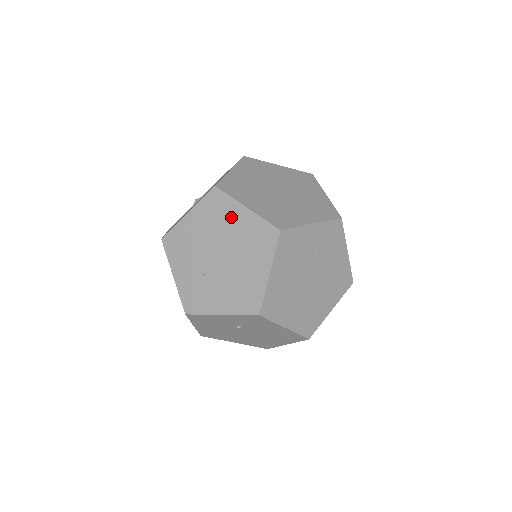
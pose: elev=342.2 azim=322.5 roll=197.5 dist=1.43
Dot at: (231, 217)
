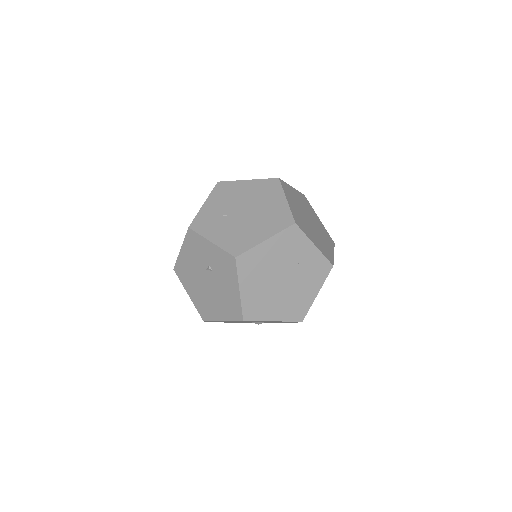
Dot at: (272, 198)
